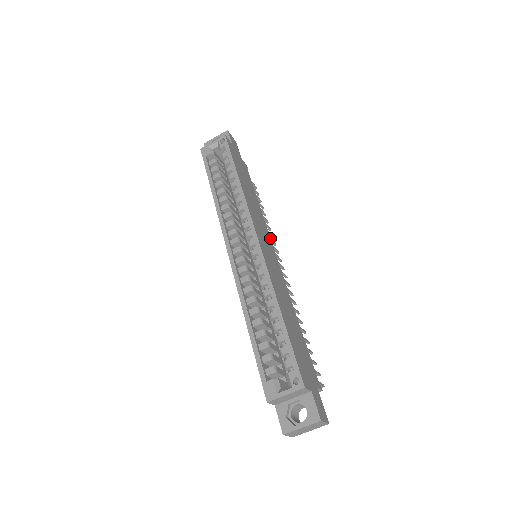
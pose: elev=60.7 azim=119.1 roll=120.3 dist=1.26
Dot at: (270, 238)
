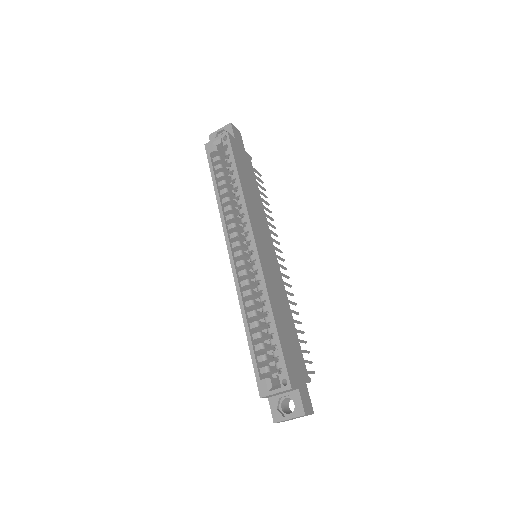
Dot at: (270, 235)
